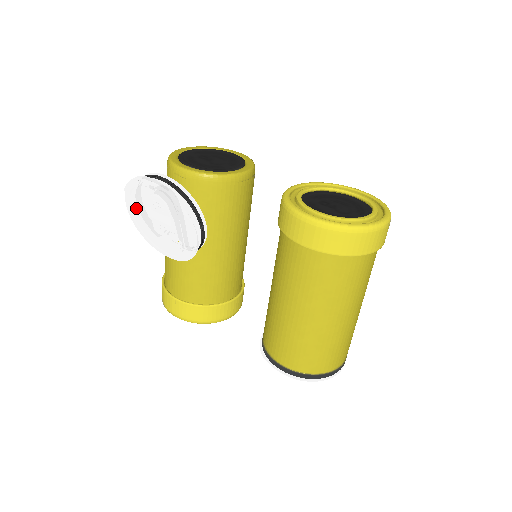
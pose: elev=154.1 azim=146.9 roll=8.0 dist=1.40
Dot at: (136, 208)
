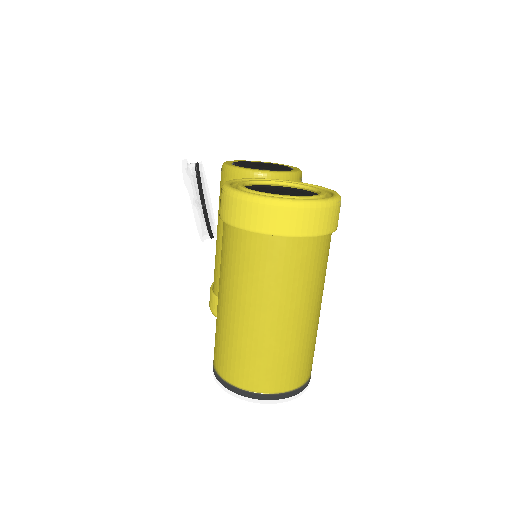
Dot at: occluded
